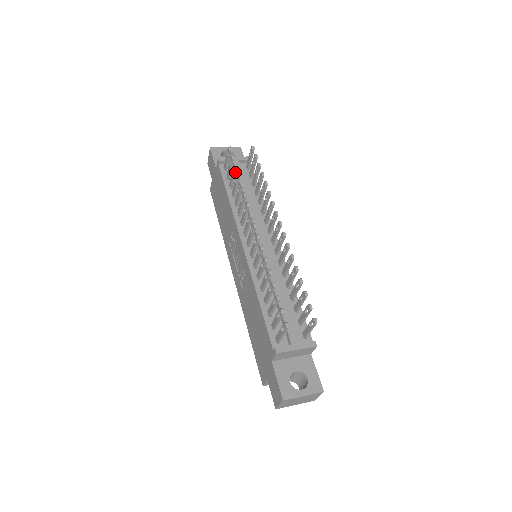
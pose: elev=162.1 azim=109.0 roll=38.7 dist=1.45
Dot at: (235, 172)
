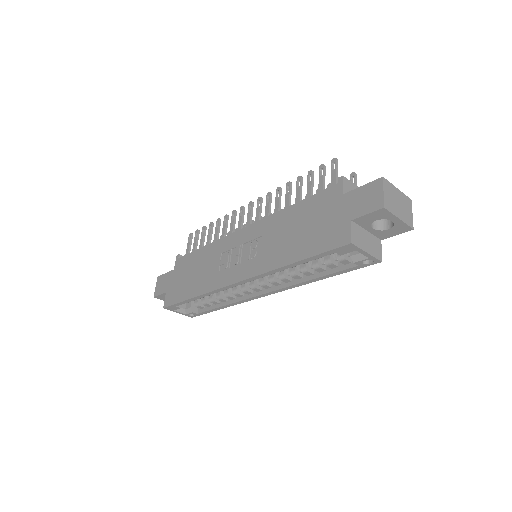
Dot at: (205, 232)
